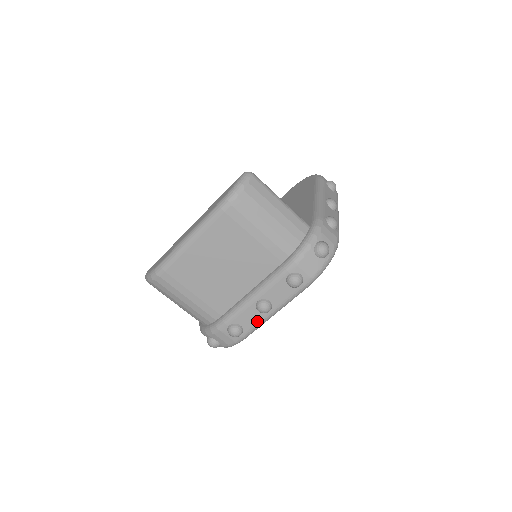
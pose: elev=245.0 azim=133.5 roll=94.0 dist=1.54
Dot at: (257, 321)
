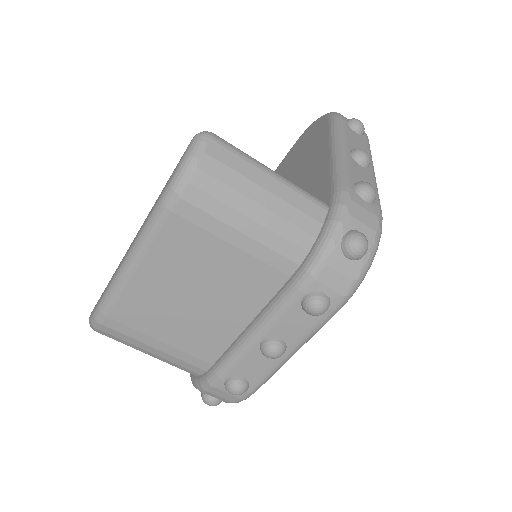
Dot at: (267, 369)
